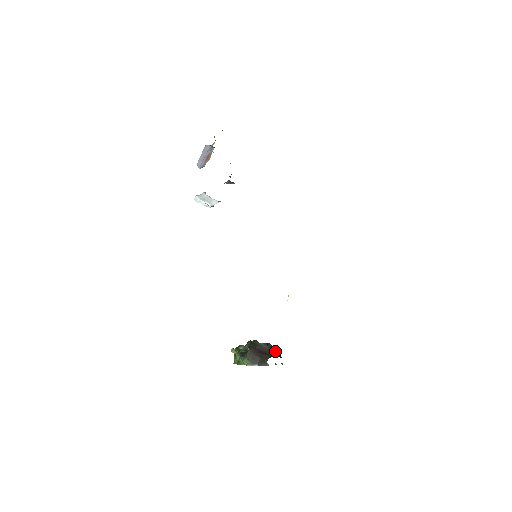
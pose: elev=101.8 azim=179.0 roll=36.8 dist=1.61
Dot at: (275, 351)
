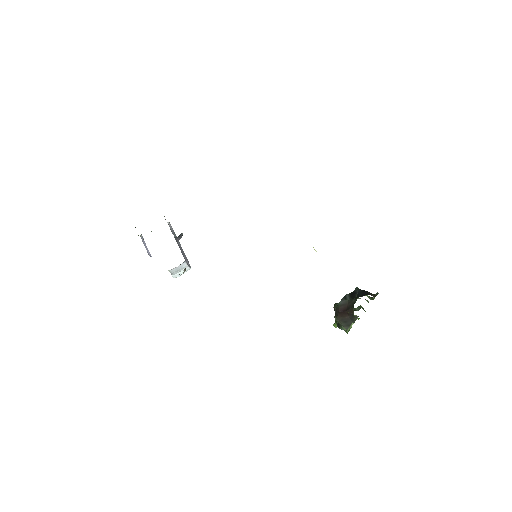
Dot at: (355, 296)
